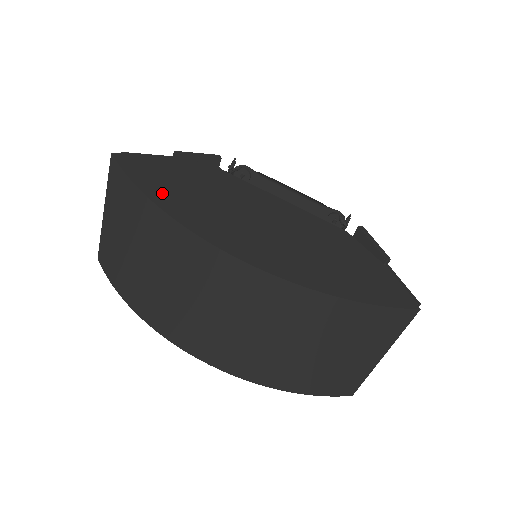
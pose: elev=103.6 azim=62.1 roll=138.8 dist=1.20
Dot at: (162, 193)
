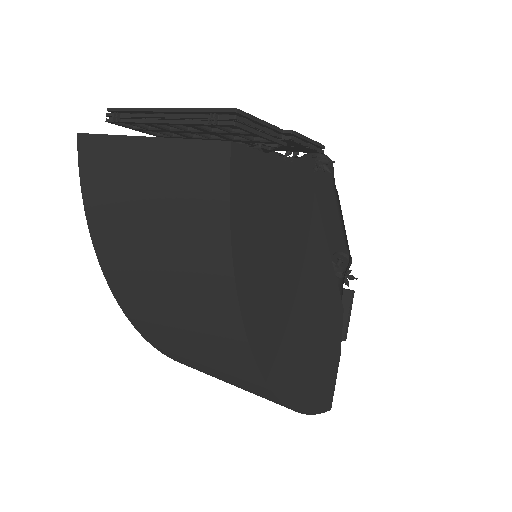
Dot at: (249, 258)
